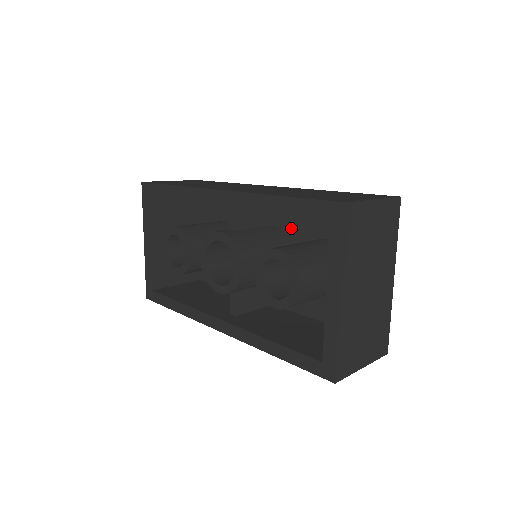
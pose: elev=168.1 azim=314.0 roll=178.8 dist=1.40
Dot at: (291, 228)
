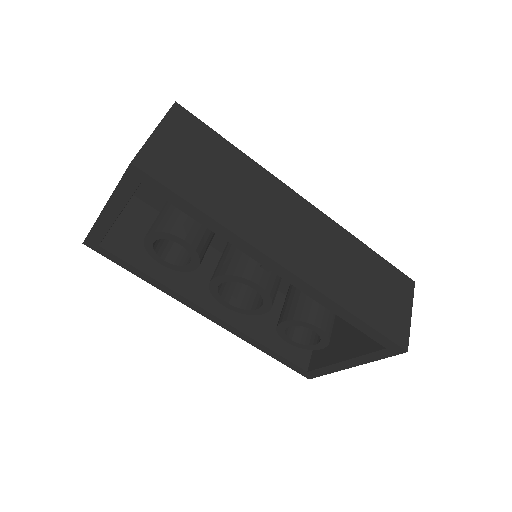
Dot at: occluded
